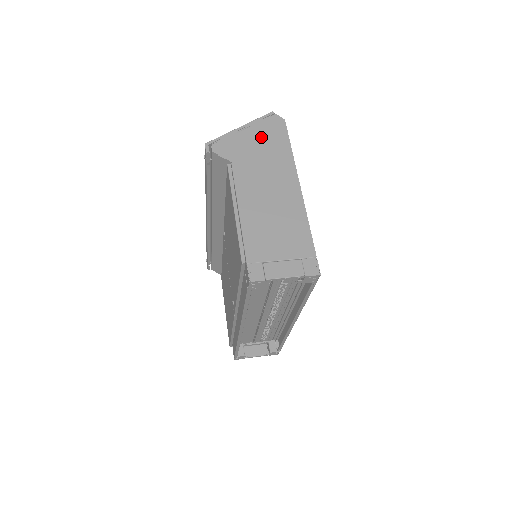
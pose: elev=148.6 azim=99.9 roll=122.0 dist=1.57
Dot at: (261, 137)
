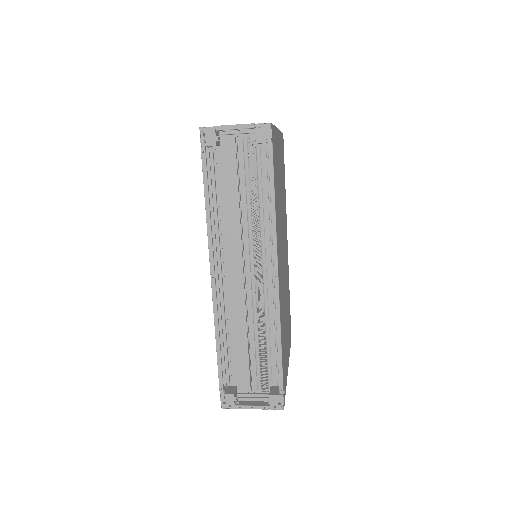
Dot at: occluded
